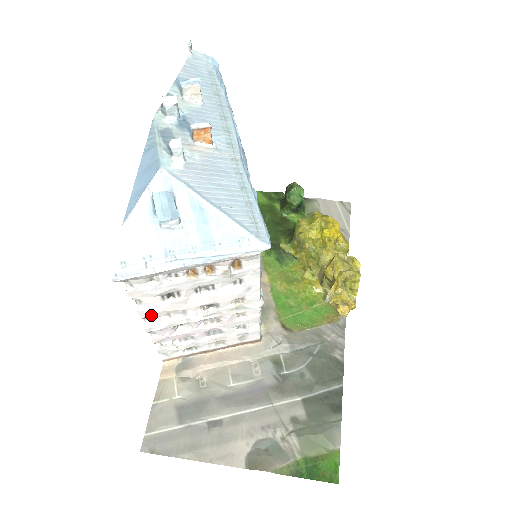
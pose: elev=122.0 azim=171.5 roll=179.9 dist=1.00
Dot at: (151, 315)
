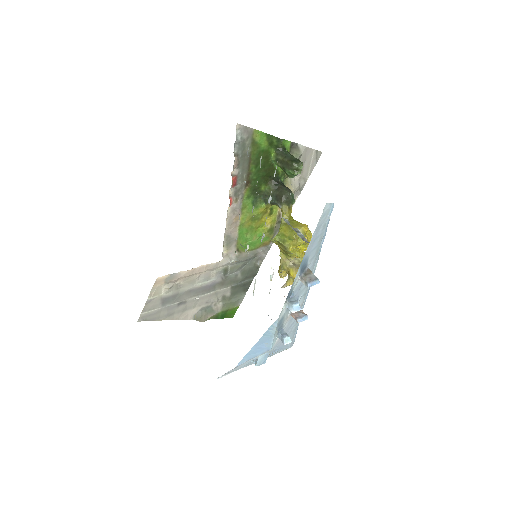
Dot at: occluded
